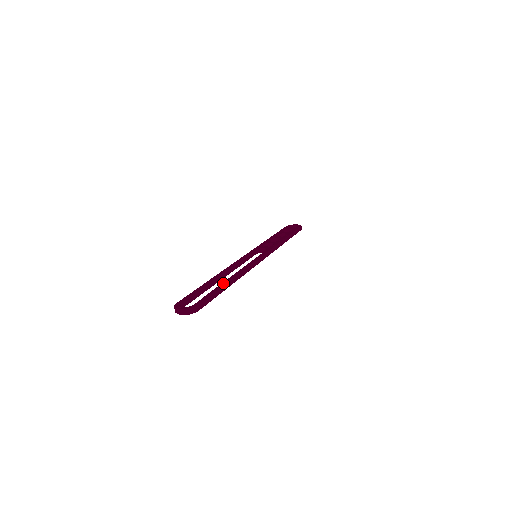
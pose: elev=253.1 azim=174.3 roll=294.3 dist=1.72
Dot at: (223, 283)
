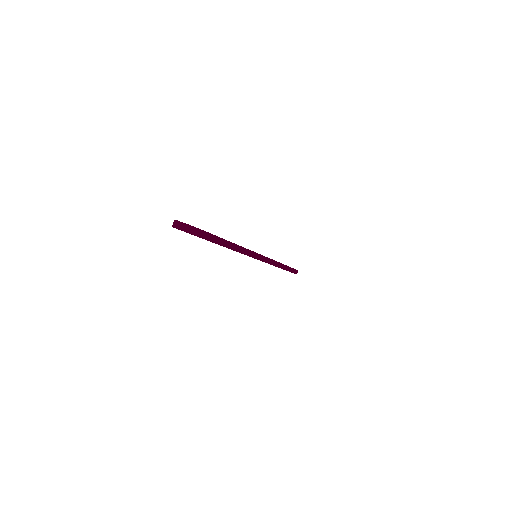
Dot at: occluded
